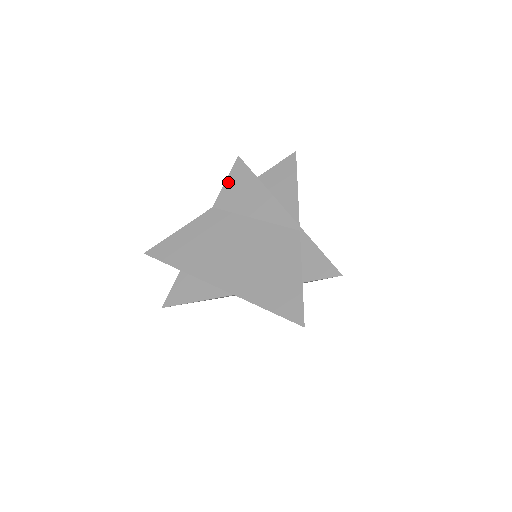
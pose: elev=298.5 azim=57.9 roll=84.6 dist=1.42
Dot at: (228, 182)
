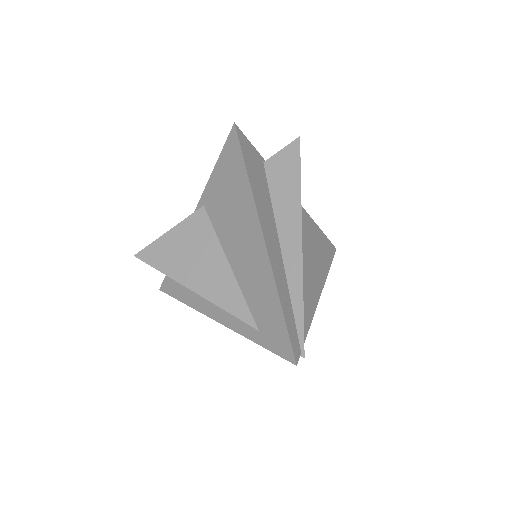
Dot at: occluded
